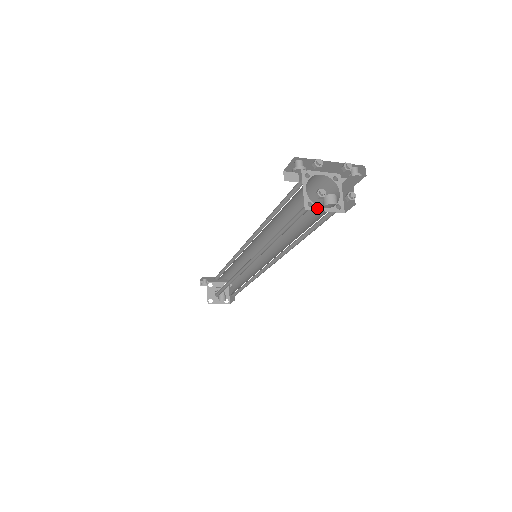
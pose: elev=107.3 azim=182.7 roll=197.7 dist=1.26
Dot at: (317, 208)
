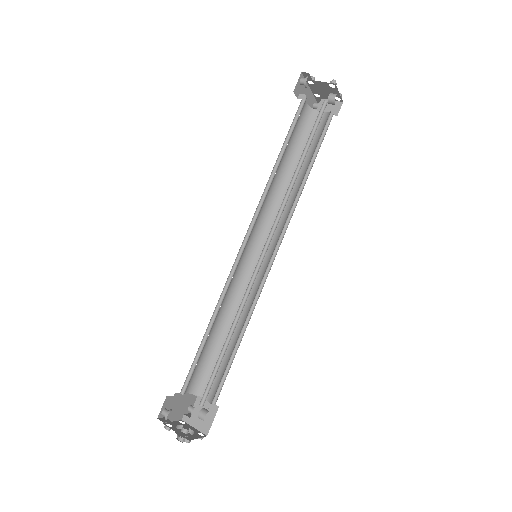
Dot at: occluded
